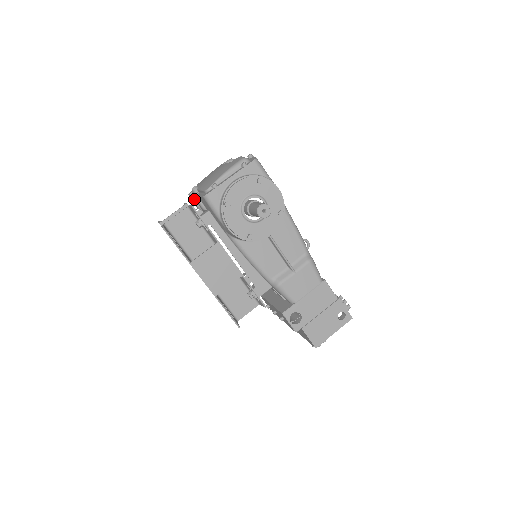
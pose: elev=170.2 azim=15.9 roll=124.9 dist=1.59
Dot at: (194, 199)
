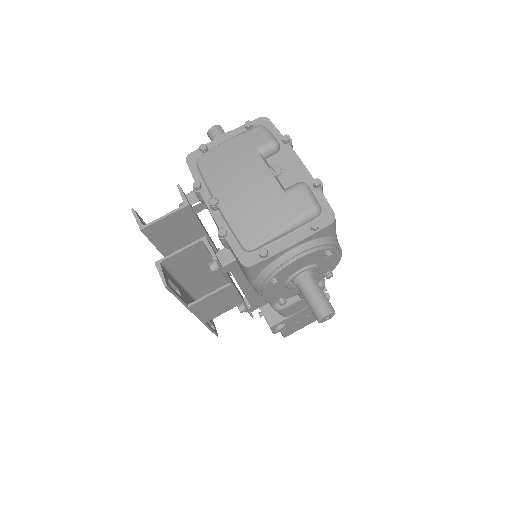
Dot at: (200, 195)
